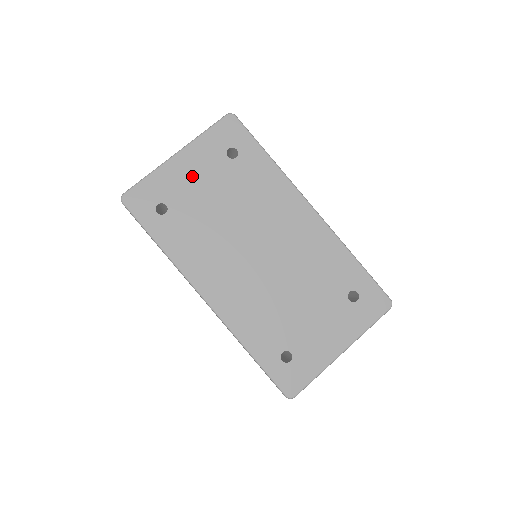
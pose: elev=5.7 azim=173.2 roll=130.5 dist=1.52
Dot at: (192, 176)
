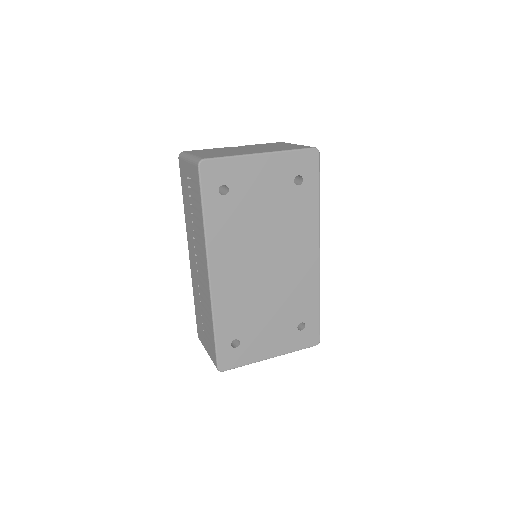
Dot at: (261, 179)
